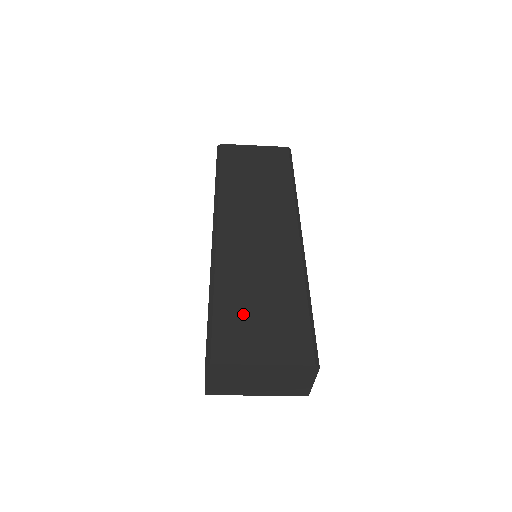
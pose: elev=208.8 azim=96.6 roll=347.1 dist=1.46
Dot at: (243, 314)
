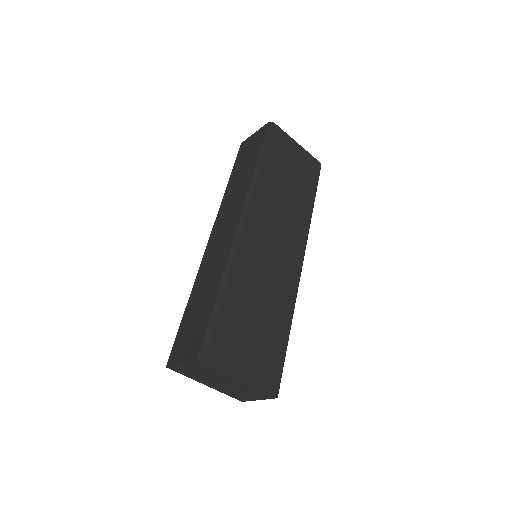
Dot at: (242, 322)
